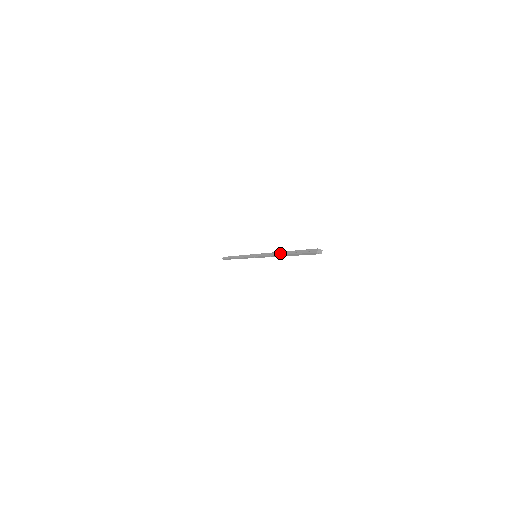
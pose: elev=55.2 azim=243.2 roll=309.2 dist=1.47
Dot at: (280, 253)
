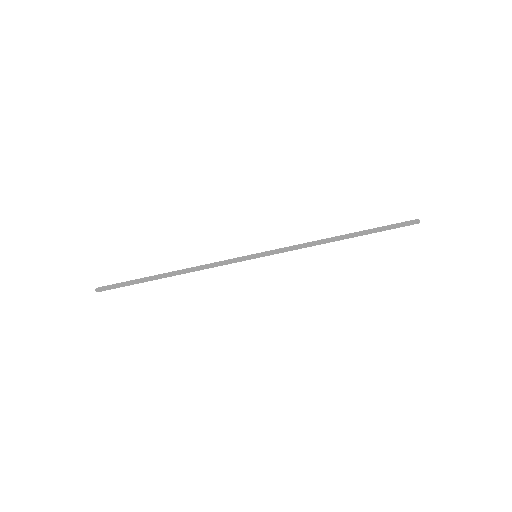
Dot at: (337, 237)
